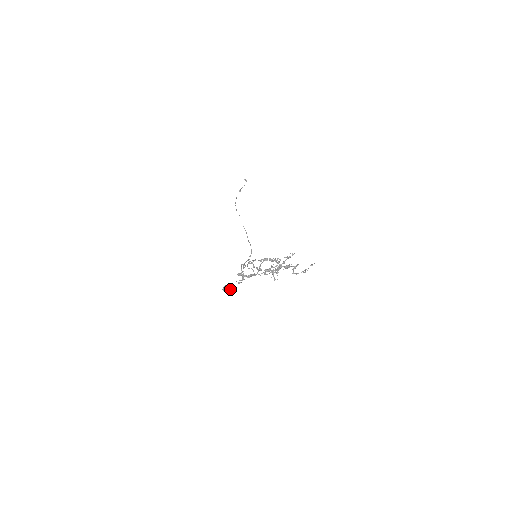
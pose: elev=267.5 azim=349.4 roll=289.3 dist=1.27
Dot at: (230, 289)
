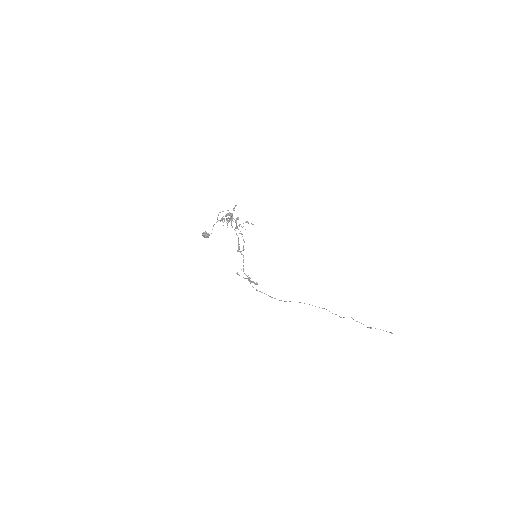
Dot at: (205, 234)
